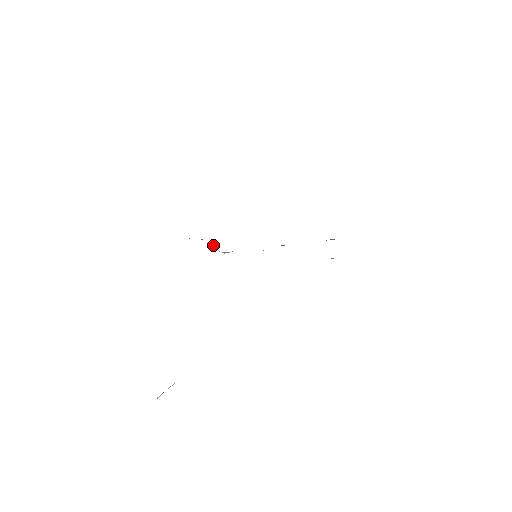
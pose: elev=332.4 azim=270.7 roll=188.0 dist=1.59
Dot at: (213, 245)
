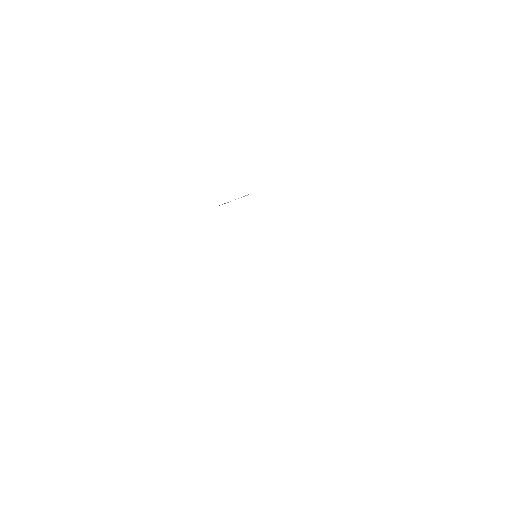
Dot at: occluded
